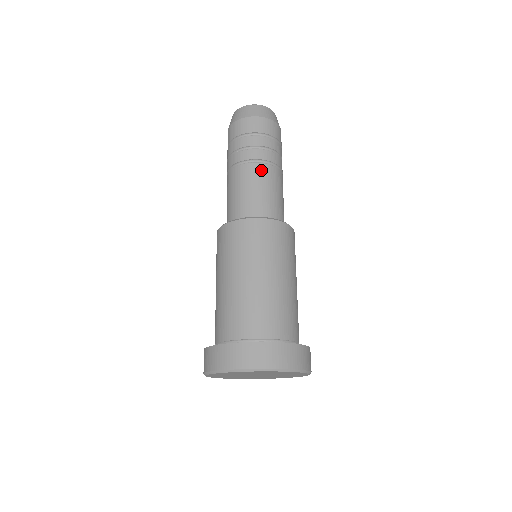
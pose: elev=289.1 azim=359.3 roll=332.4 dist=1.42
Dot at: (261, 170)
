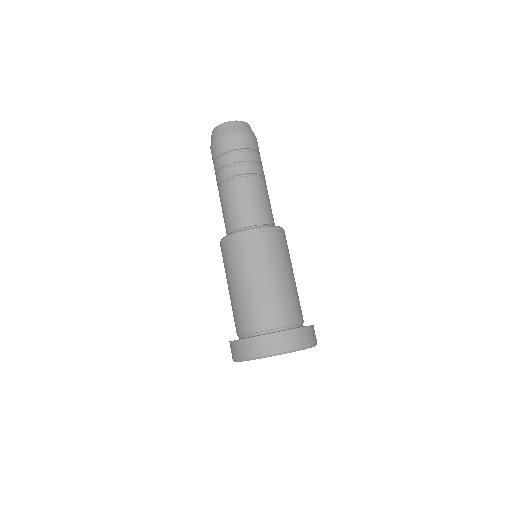
Dot at: (260, 183)
